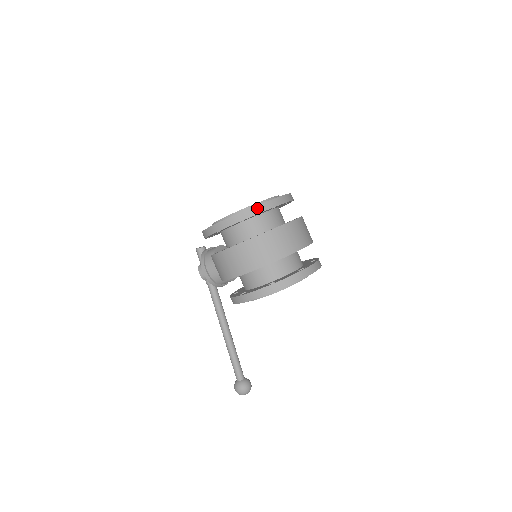
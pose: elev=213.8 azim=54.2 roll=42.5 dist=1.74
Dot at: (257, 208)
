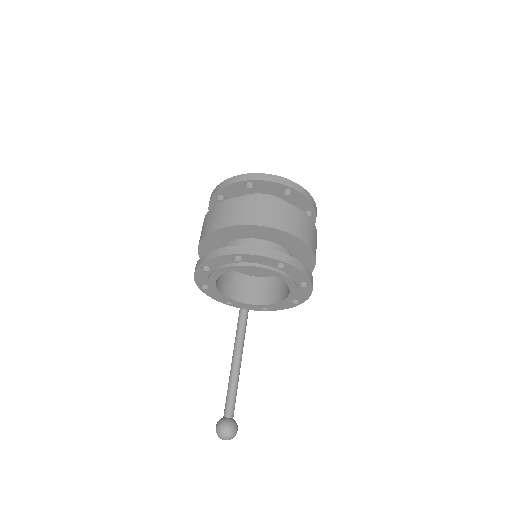
Dot at: (225, 182)
